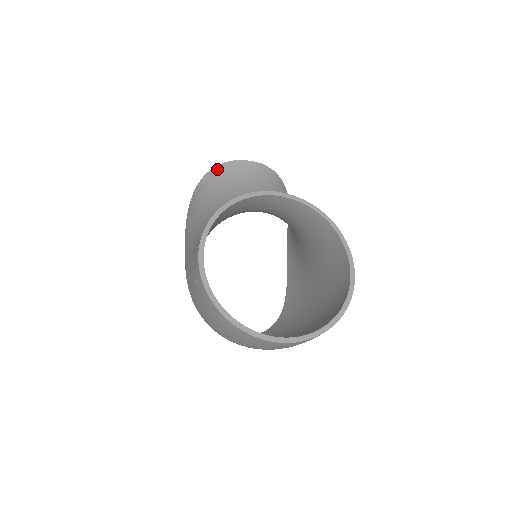
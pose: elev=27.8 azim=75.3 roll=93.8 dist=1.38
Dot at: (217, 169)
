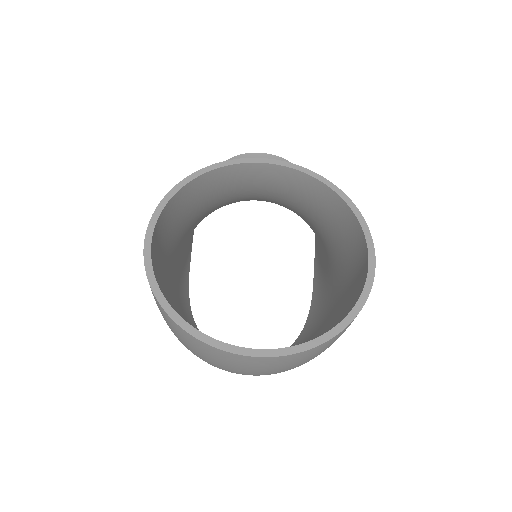
Dot at: occluded
